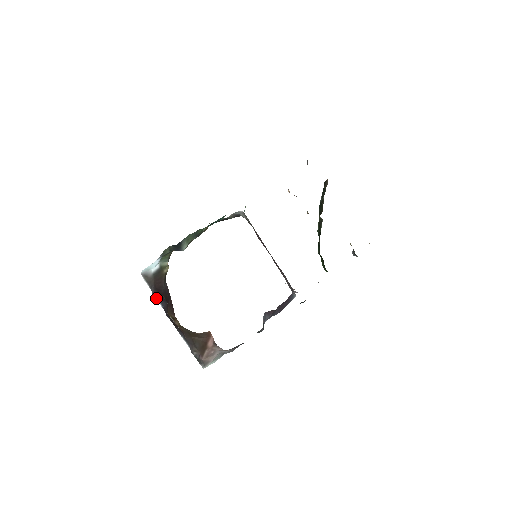
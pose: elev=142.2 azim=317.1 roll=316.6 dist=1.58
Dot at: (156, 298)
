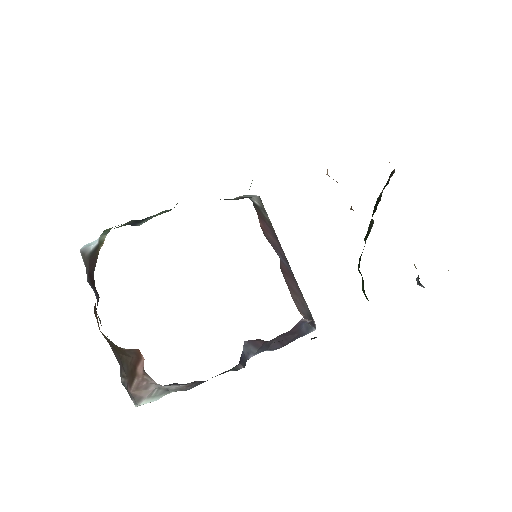
Dot at: (92, 288)
